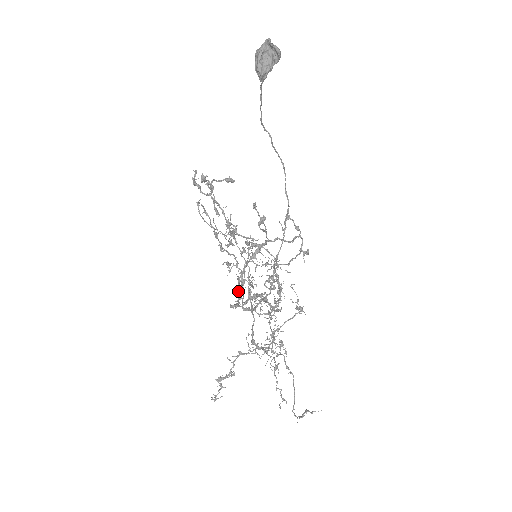
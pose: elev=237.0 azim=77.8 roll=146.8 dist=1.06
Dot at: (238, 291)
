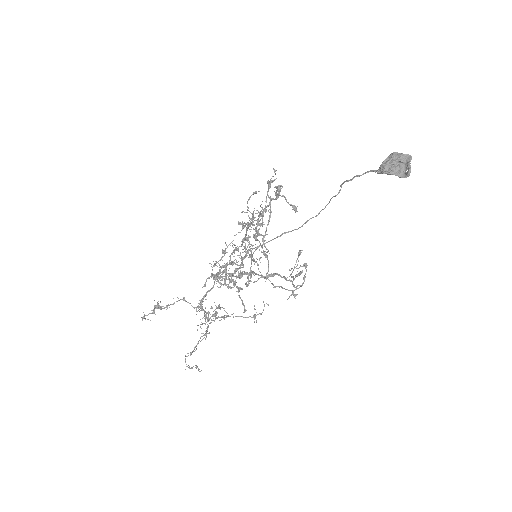
Dot at: (229, 276)
